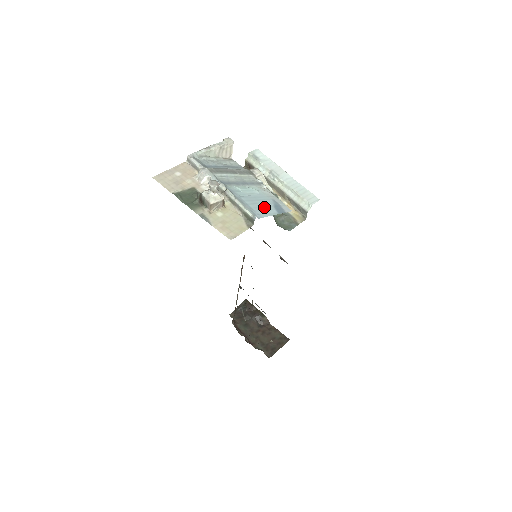
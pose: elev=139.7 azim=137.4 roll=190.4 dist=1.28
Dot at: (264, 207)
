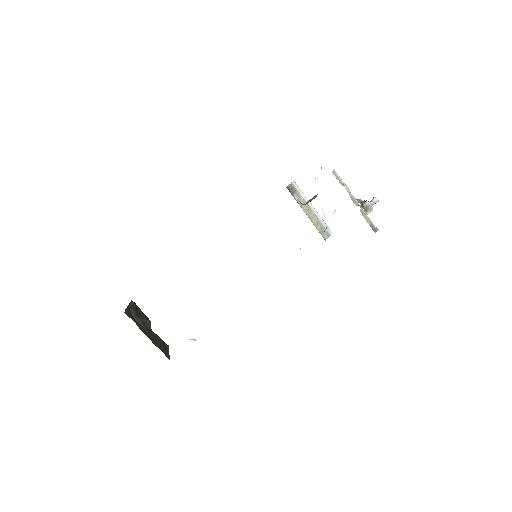
Dot at: occluded
